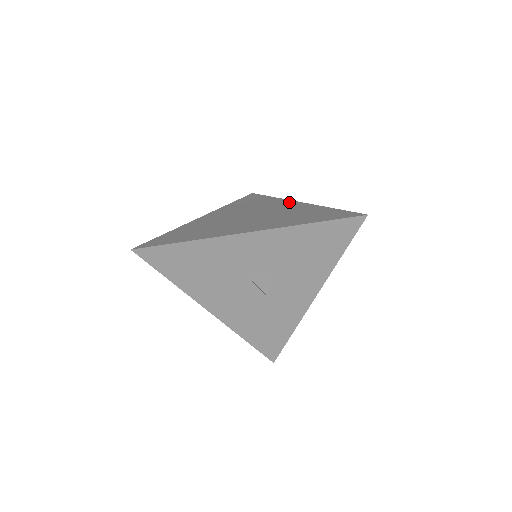
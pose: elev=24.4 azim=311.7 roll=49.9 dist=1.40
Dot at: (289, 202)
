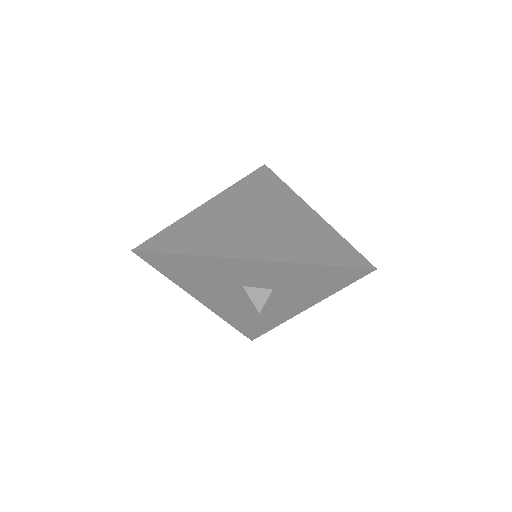
Dot at: (301, 205)
